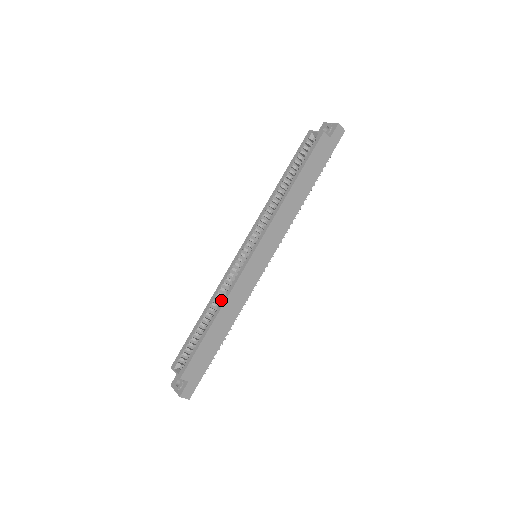
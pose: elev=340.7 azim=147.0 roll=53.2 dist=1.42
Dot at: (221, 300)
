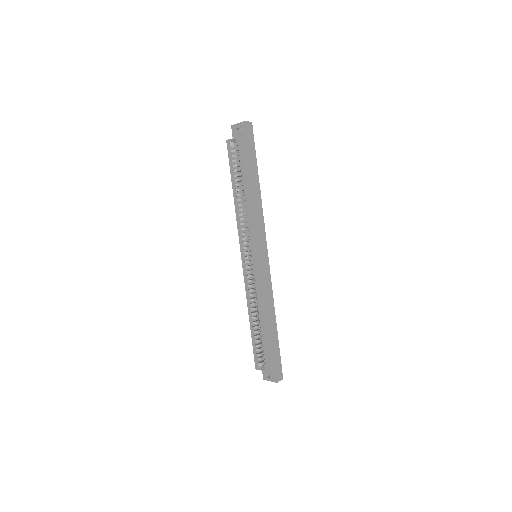
Dot at: (255, 303)
